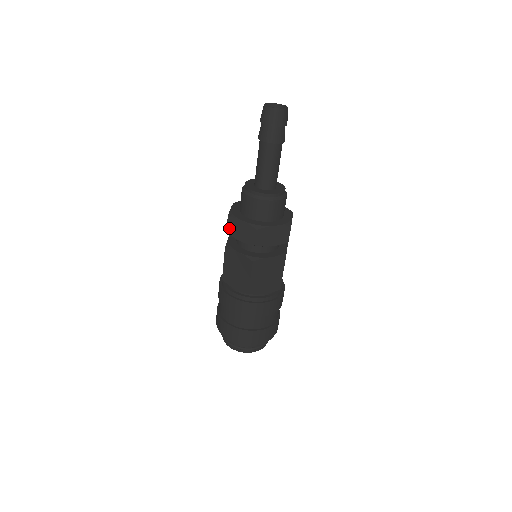
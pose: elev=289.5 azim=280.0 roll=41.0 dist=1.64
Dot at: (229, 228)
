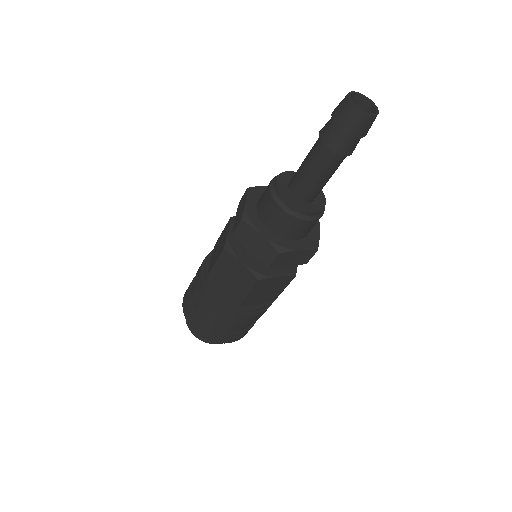
Dot at: (241, 200)
